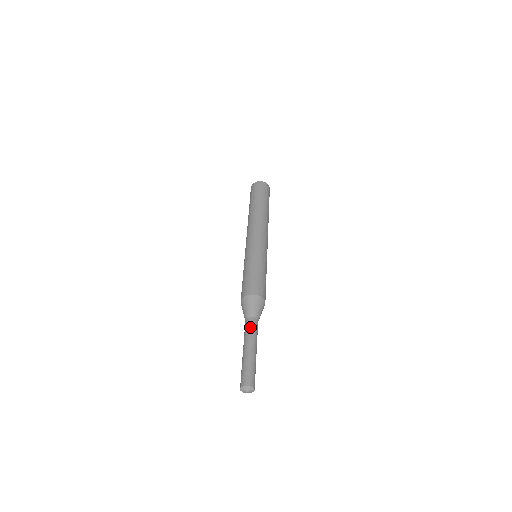
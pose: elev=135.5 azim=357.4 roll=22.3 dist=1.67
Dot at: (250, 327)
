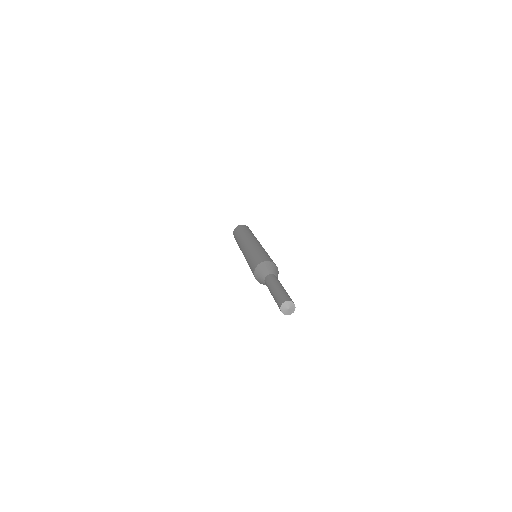
Dot at: (270, 278)
